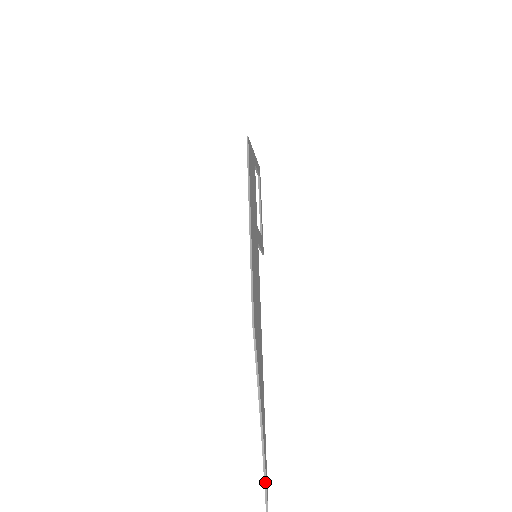
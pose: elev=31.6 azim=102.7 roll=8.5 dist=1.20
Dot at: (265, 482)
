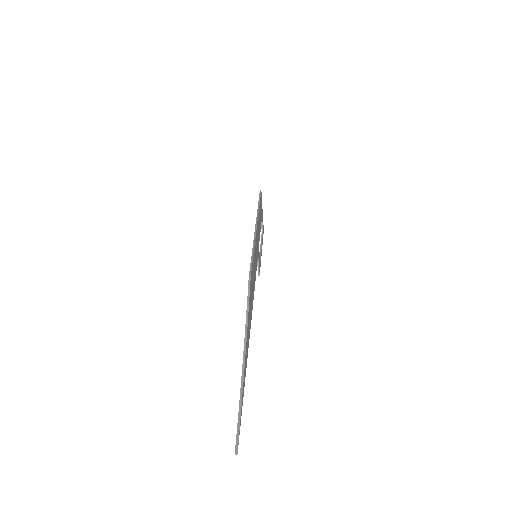
Dot at: (240, 410)
